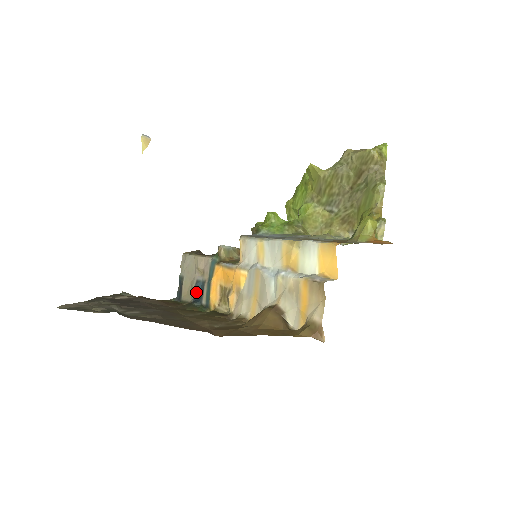
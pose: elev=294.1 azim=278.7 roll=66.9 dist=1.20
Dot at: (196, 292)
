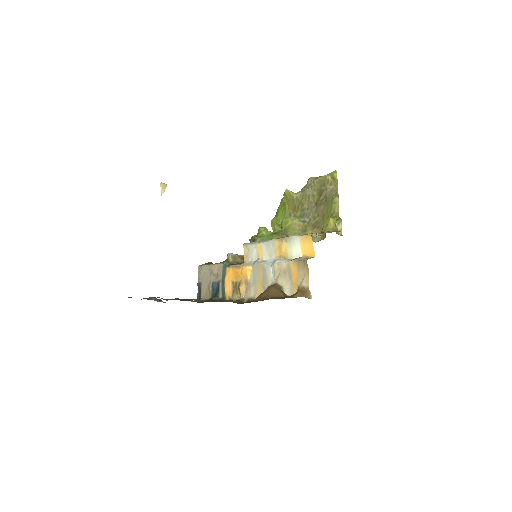
Dot at: (213, 291)
